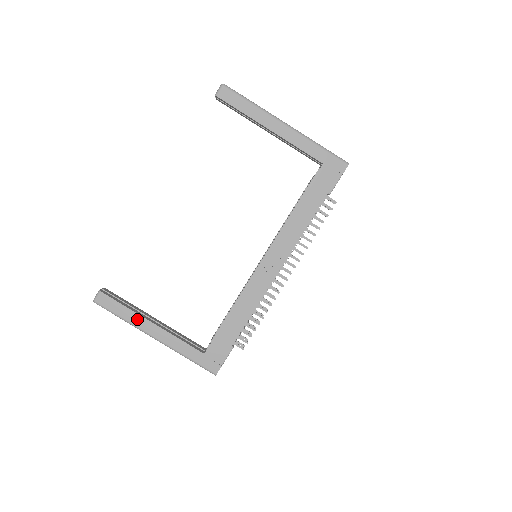
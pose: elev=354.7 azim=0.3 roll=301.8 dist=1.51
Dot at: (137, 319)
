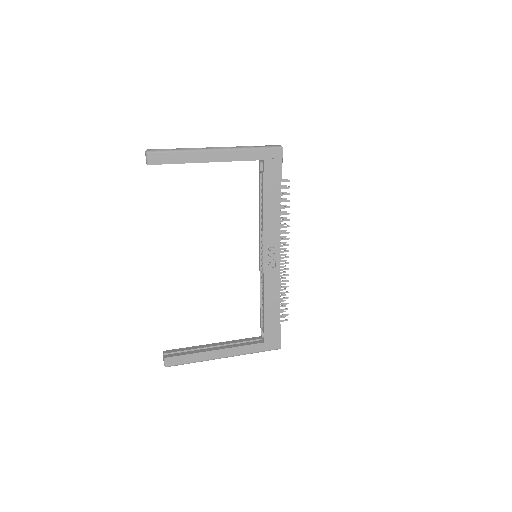
Dot at: (204, 355)
